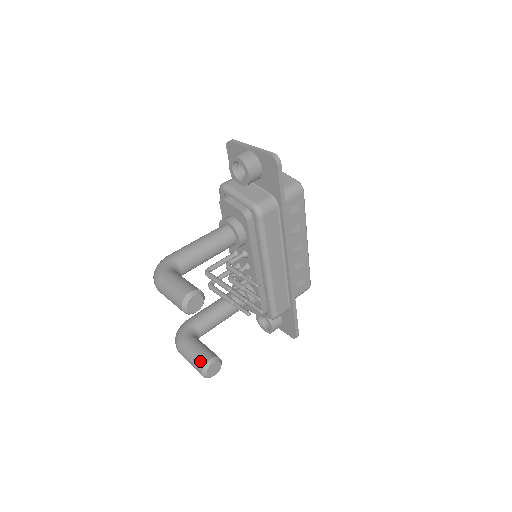
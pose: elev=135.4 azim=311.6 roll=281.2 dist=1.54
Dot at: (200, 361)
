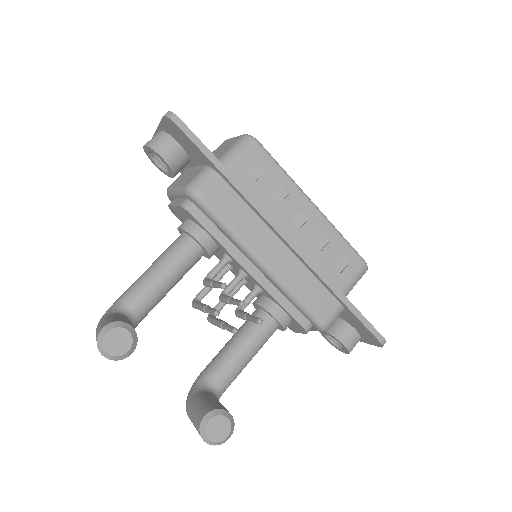
Dot at: (196, 423)
